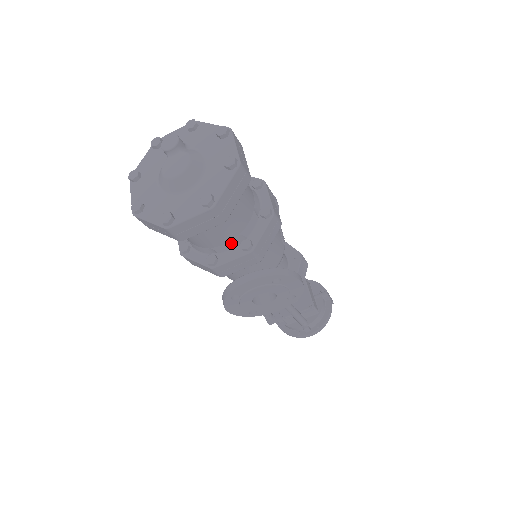
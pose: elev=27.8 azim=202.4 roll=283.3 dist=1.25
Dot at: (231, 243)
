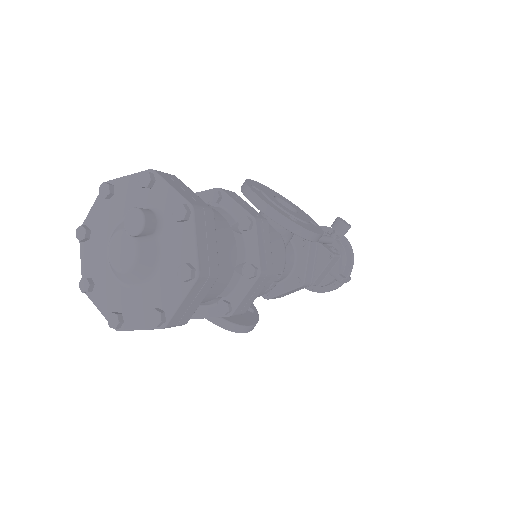
Dot at: occluded
